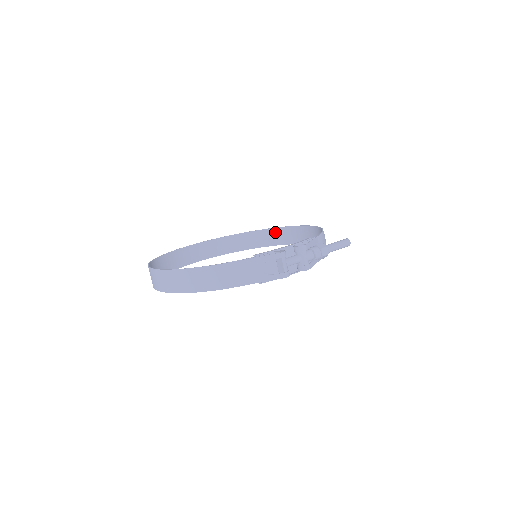
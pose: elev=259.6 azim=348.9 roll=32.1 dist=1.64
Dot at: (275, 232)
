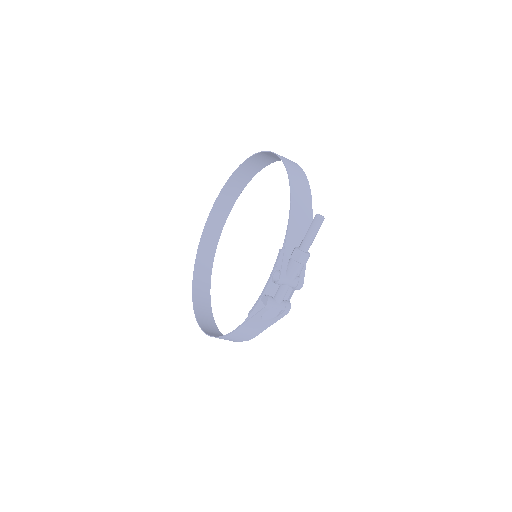
Dot at: (258, 157)
